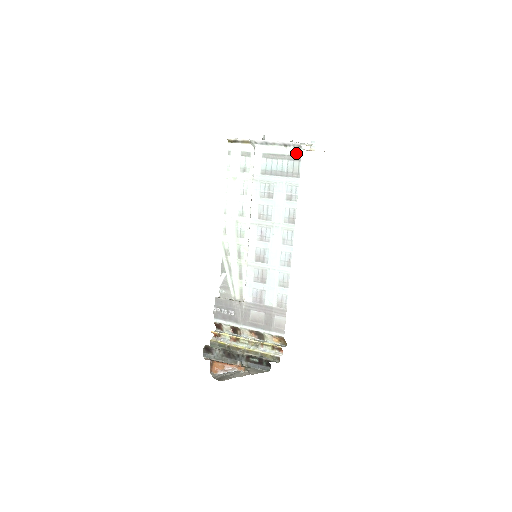
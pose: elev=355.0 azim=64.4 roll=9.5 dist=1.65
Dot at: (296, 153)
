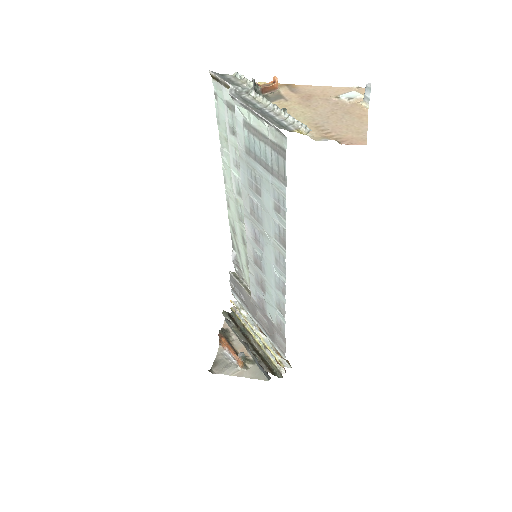
Dot at: (280, 142)
